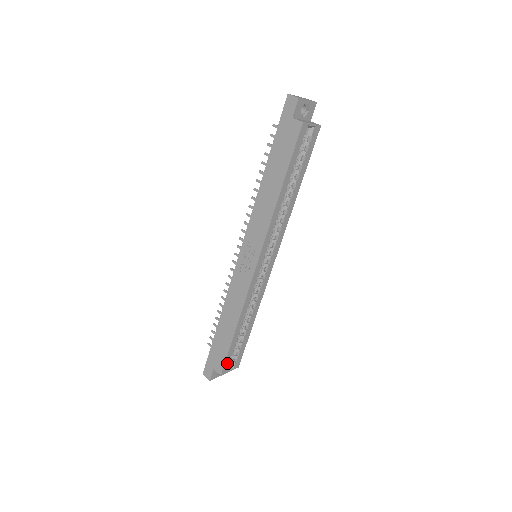
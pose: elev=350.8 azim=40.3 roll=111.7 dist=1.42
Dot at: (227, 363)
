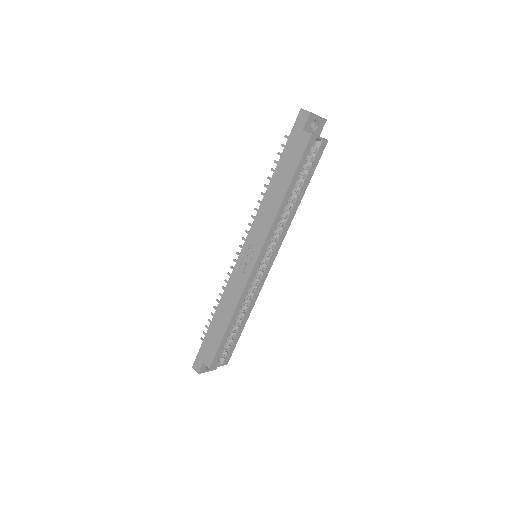
Dot at: (217, 357)
